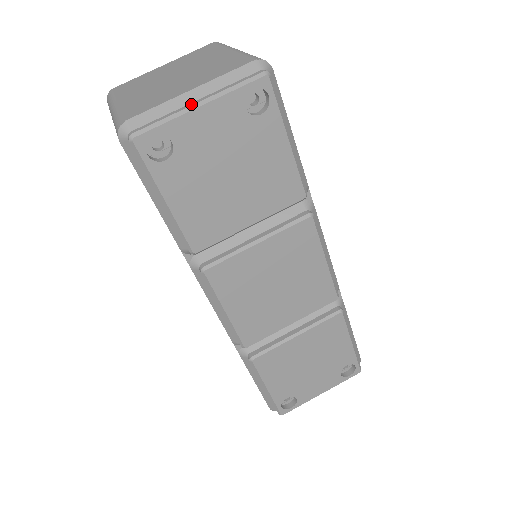
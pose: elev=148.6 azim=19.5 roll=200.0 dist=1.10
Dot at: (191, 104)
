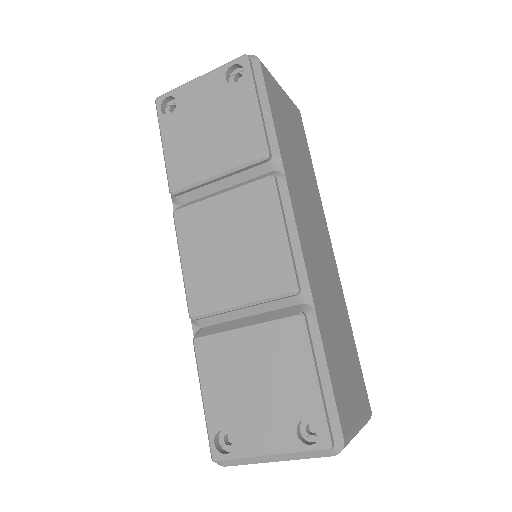
Dot at: (196, 80)
